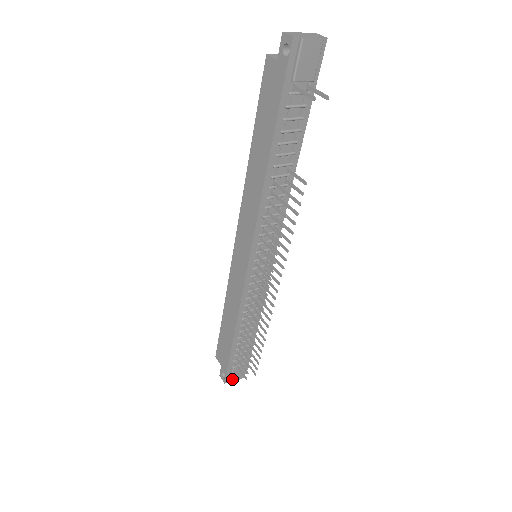
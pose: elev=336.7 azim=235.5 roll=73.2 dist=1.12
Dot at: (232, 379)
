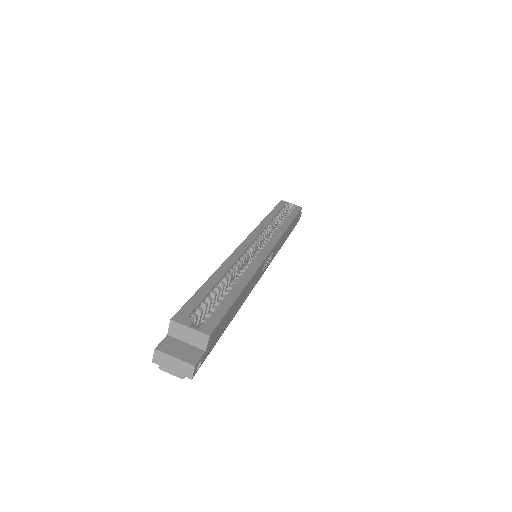
Dot at: occluded
